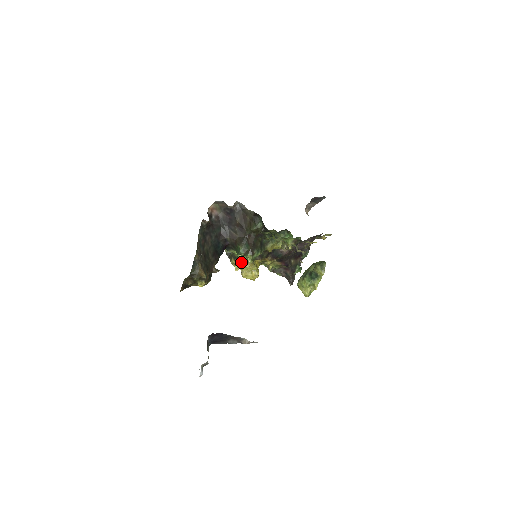
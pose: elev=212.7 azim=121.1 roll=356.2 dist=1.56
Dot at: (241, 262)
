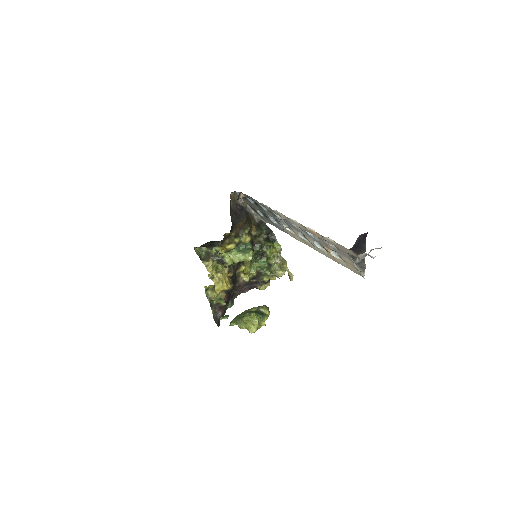
Dot at: (213, 268)
